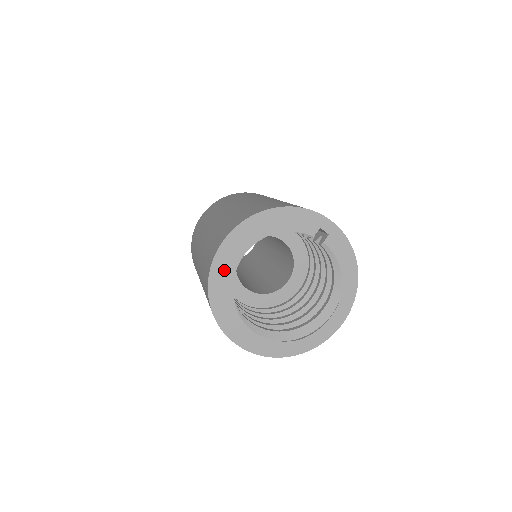
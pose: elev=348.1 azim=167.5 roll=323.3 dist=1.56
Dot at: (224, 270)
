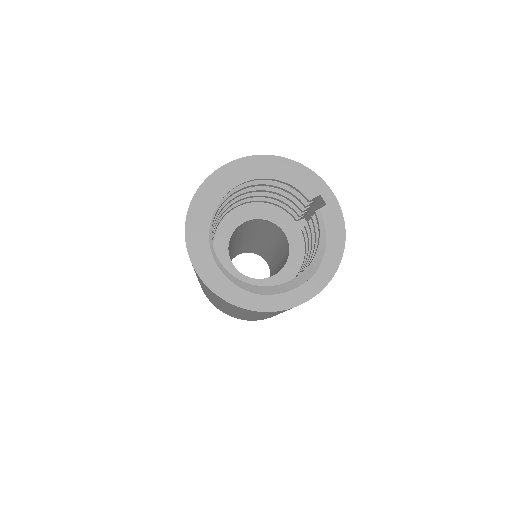
Dot at: (215, 189)
